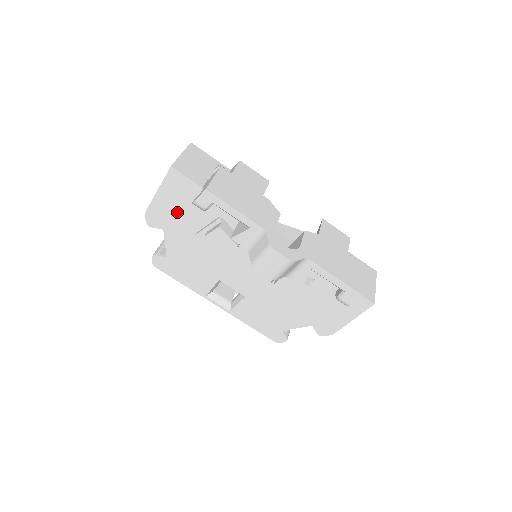
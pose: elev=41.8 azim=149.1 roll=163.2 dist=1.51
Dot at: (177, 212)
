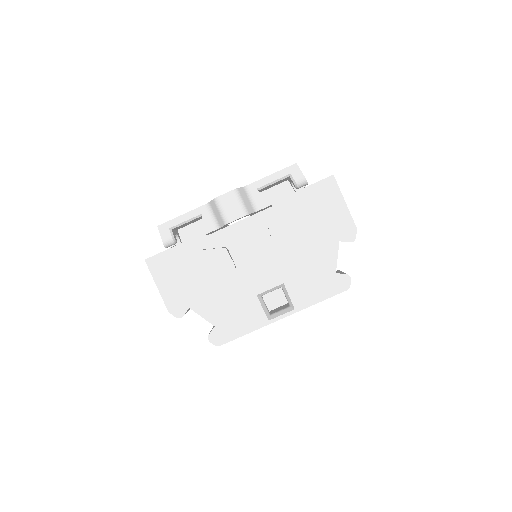
Dot at: (180, 284)
